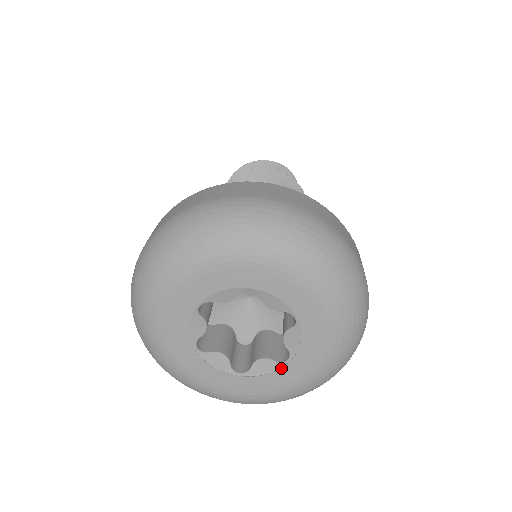
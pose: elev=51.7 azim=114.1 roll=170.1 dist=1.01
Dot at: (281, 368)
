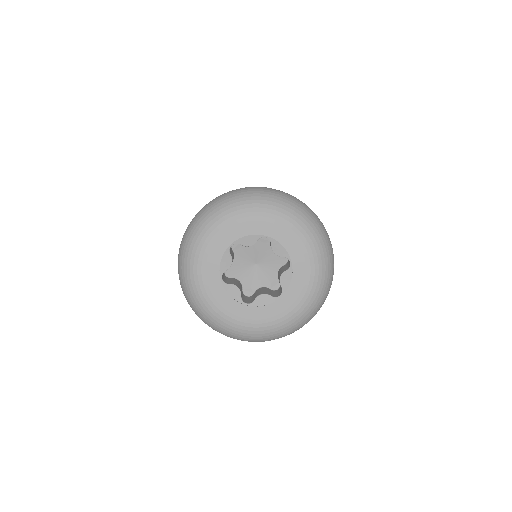
Dot at: (275, 301)
